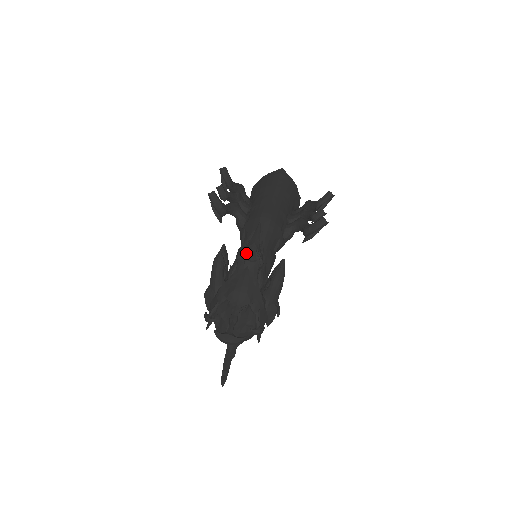
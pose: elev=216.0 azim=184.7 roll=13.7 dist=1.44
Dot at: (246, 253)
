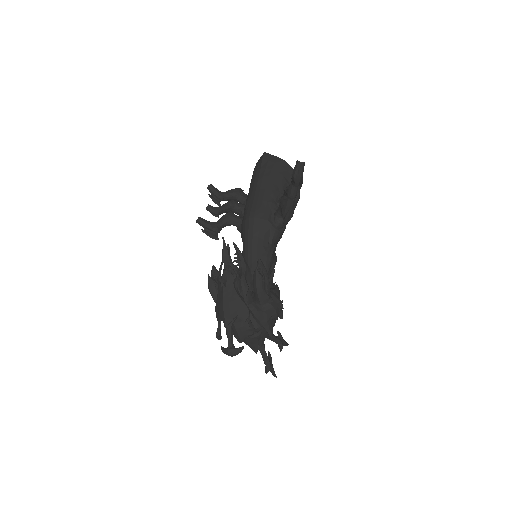
Dot at: (220, 272)
